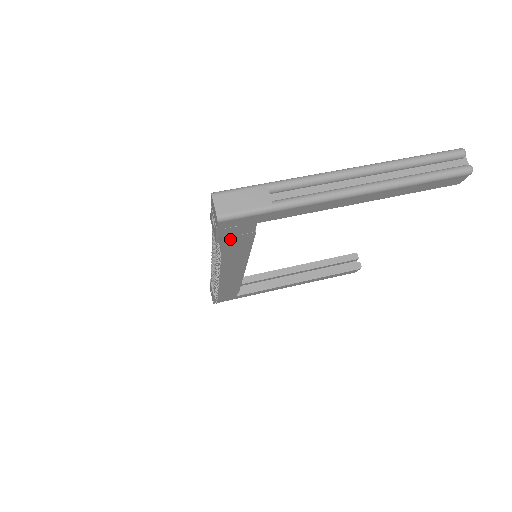
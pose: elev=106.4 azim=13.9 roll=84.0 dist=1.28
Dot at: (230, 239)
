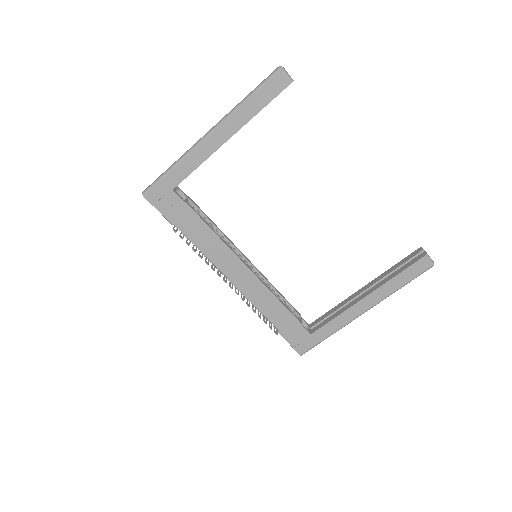
Dot at: (176, 217)
